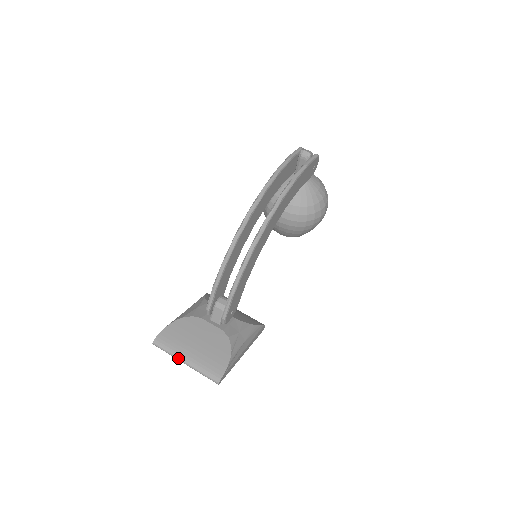
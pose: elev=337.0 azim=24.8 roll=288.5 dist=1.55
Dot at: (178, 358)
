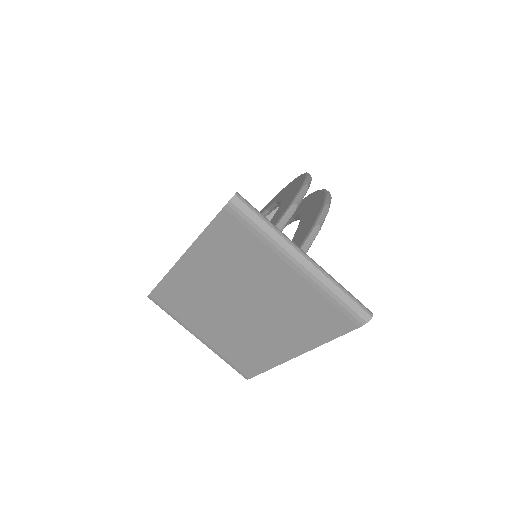
Dot at: (292, 242)
